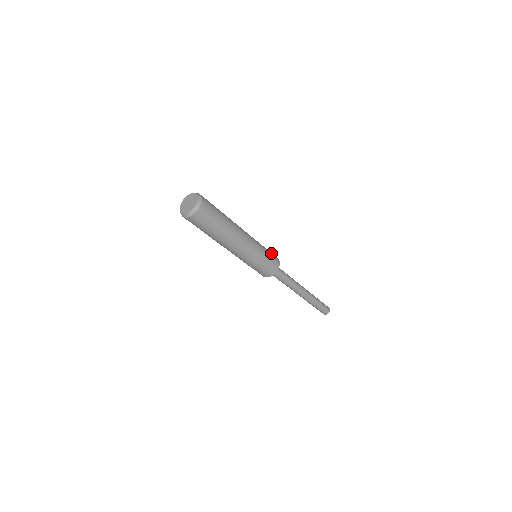
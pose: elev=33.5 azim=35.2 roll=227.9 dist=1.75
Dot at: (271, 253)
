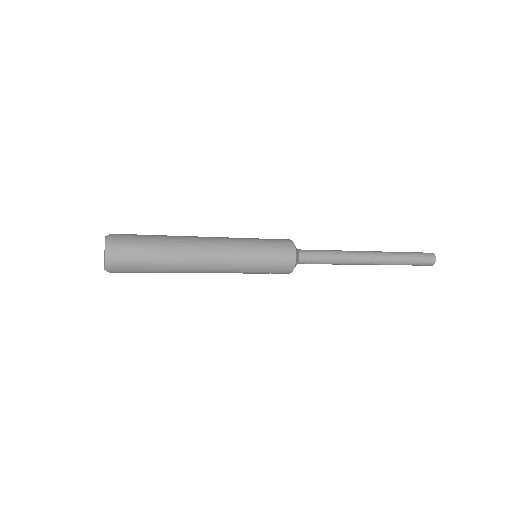
Dot at: (274, 241)
